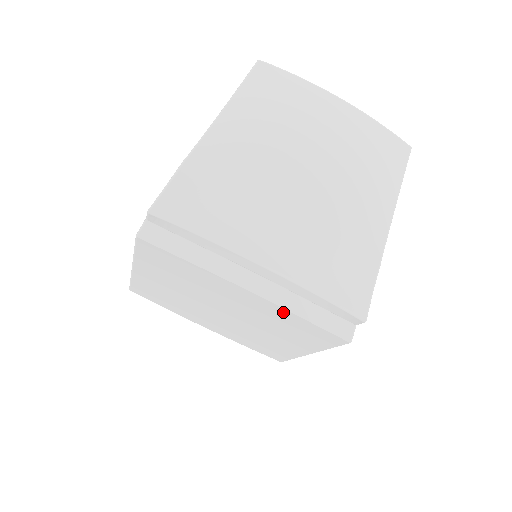
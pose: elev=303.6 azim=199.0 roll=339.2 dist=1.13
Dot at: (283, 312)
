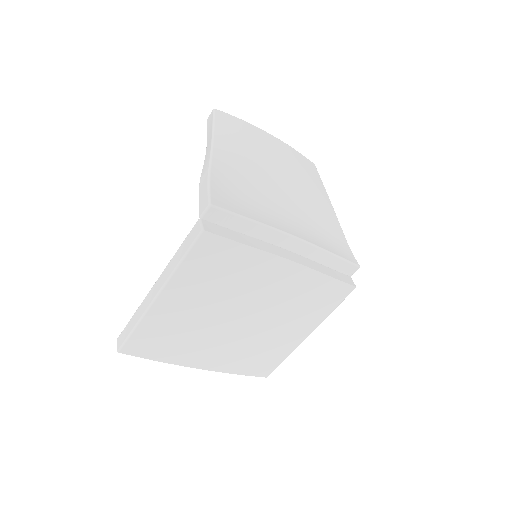
Dot at: (312, 276)
